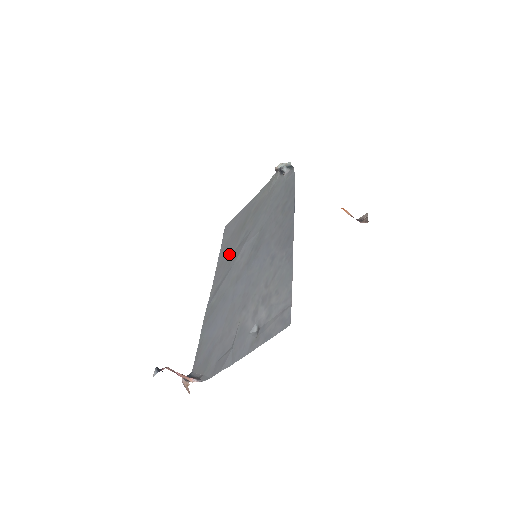
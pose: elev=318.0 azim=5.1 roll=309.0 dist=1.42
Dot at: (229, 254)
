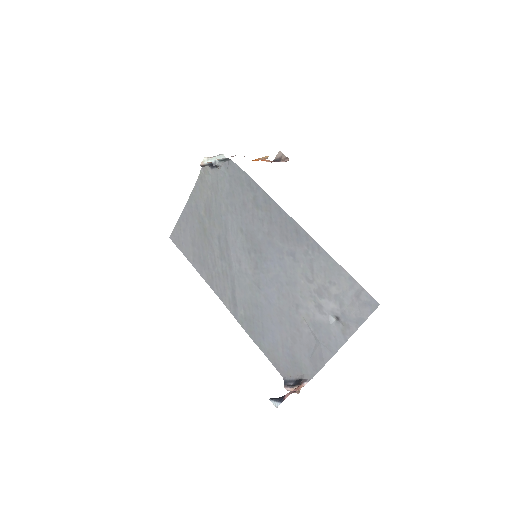
Dot at: (213, 265)
